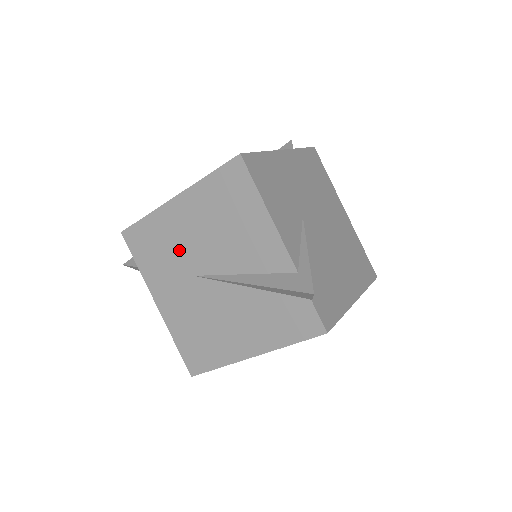
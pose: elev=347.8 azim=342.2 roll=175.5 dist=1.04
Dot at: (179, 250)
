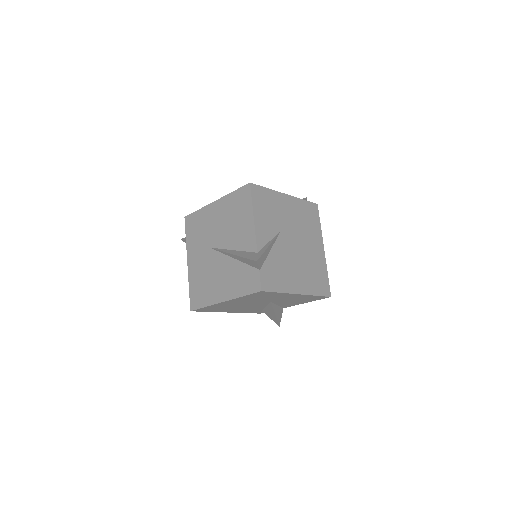
Dot at: (208, 231)
